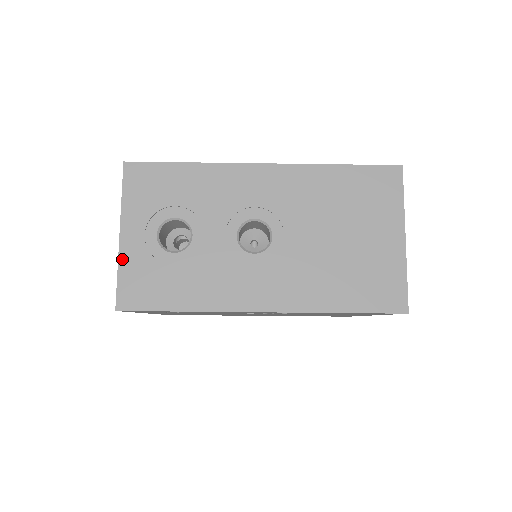
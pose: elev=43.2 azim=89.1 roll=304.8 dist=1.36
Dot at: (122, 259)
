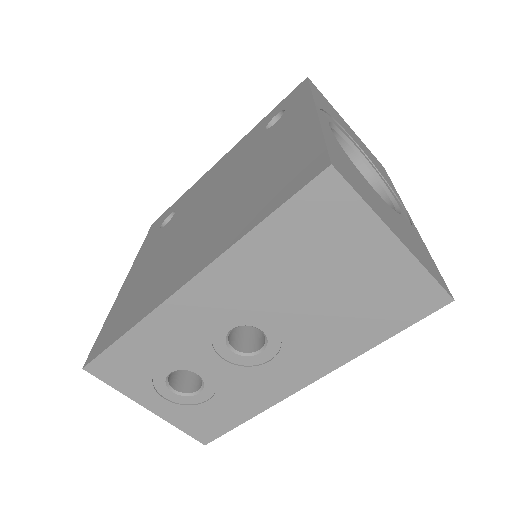
Dot at: (170, 420)
